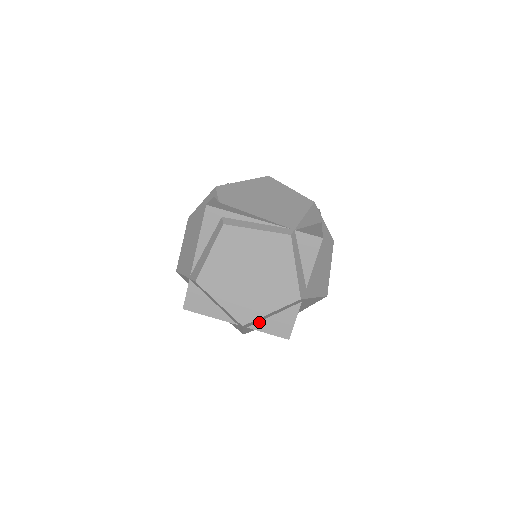
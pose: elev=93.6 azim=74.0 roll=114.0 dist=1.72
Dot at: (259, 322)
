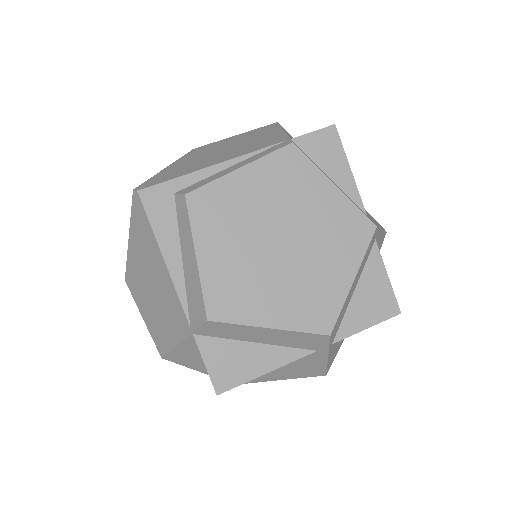
Dot at: (342, 320)
